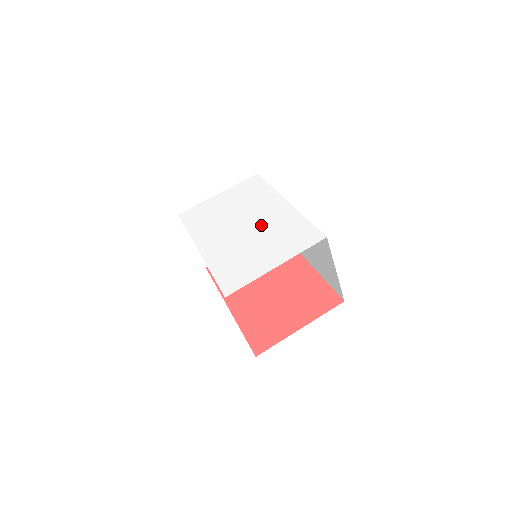
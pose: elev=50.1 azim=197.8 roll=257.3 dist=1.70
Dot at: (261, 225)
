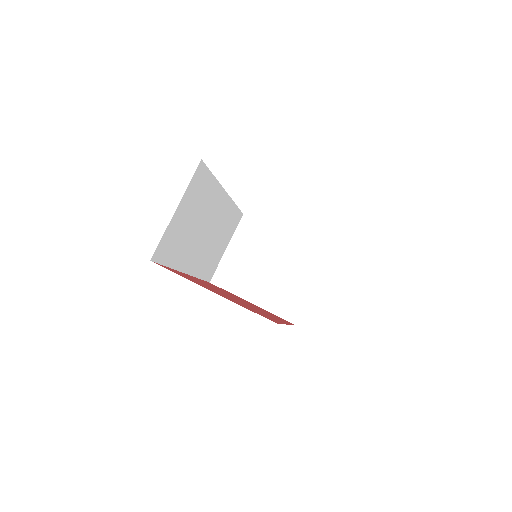
Dot at: occluded
